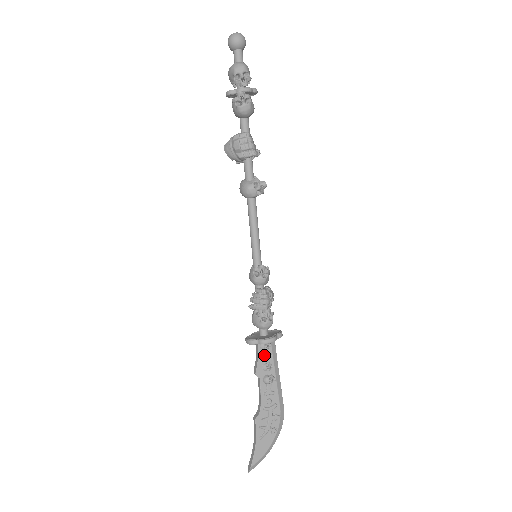
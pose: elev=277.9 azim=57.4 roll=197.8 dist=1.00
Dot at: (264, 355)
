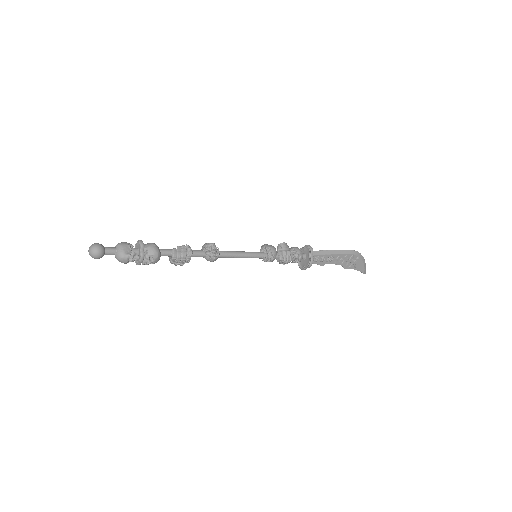
Dot at: (315, 261)
